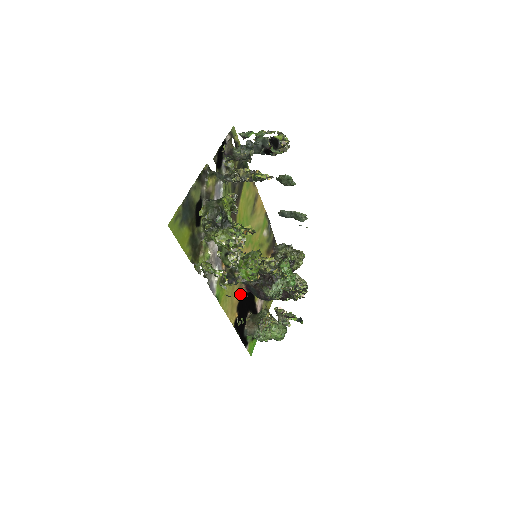
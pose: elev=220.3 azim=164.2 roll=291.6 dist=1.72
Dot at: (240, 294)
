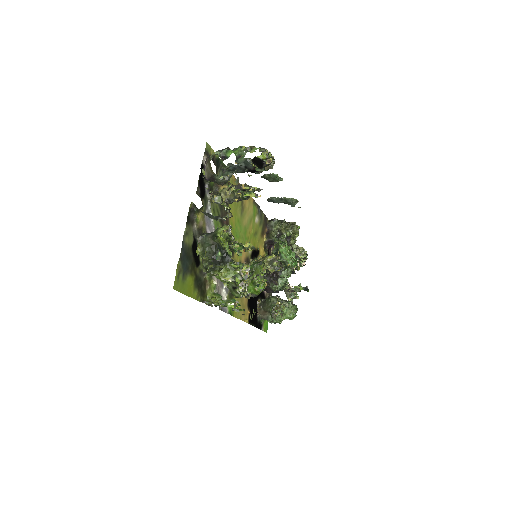
Dot at: occluded
